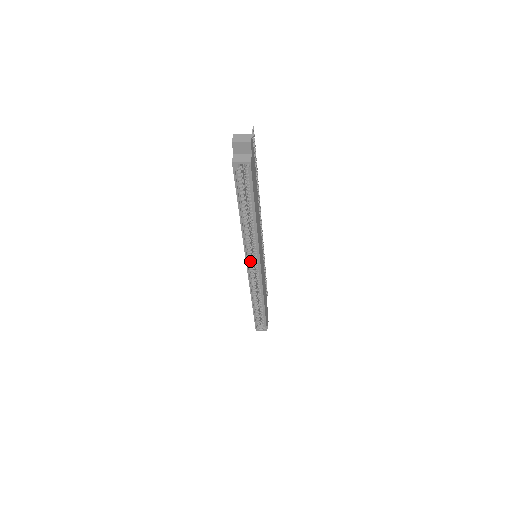
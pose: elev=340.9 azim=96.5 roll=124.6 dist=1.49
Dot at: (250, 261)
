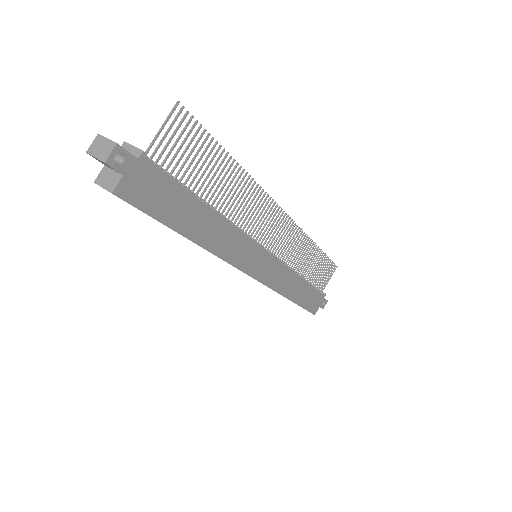
Dot at: occluded
